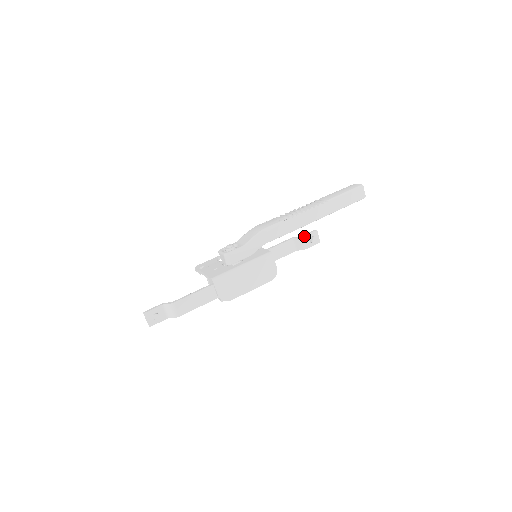
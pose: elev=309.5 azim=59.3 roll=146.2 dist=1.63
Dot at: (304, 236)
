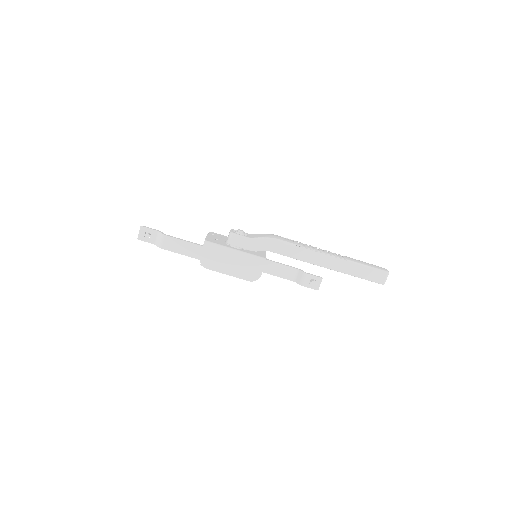
Dot at: (308, 274)
